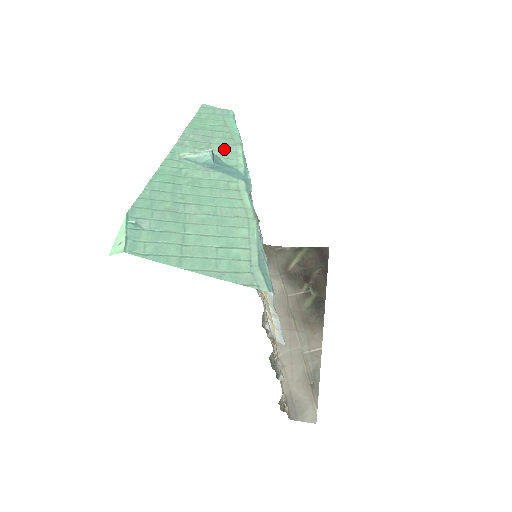
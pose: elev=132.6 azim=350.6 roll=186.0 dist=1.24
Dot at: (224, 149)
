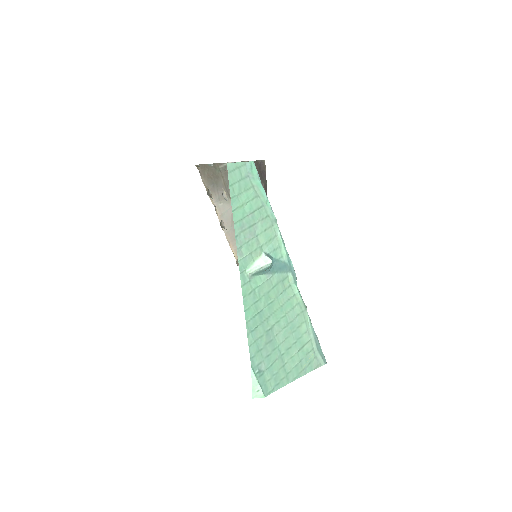
Dot at: (268, 238)
